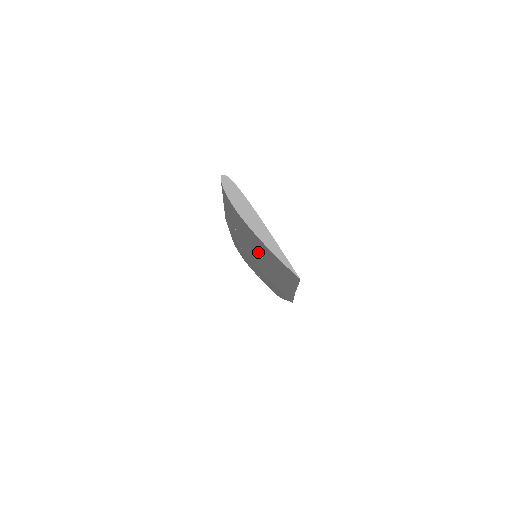
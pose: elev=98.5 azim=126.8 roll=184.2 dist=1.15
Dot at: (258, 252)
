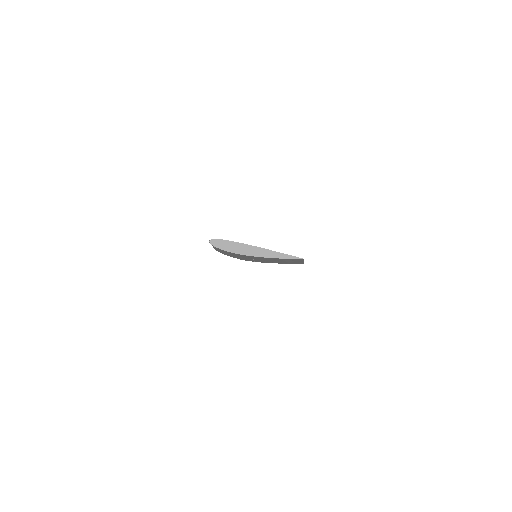
Dot at: occluded
